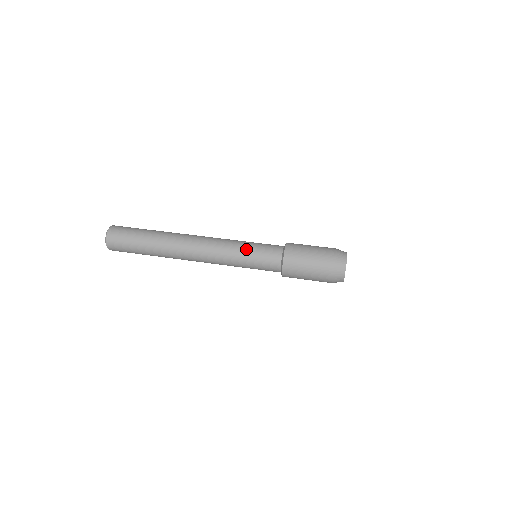
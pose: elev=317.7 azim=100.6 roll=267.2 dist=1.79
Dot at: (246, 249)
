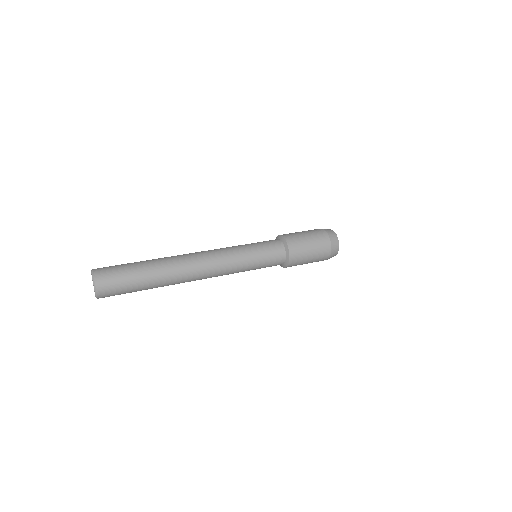
Dot at: (246, 244)
